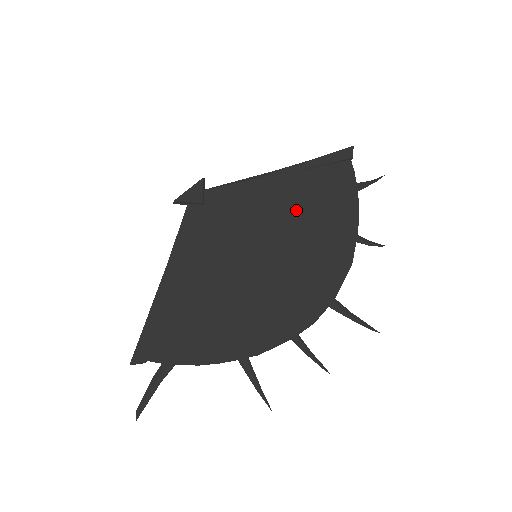
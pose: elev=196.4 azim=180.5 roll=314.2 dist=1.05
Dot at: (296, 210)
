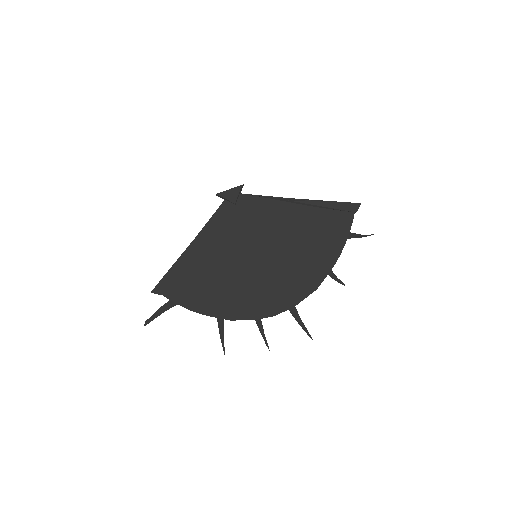
Dot at: (297, 235)
